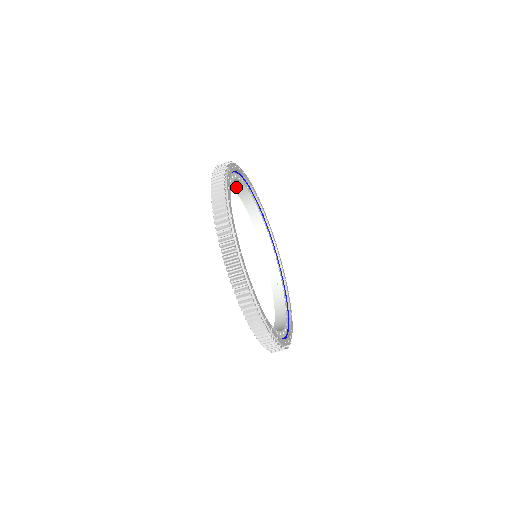
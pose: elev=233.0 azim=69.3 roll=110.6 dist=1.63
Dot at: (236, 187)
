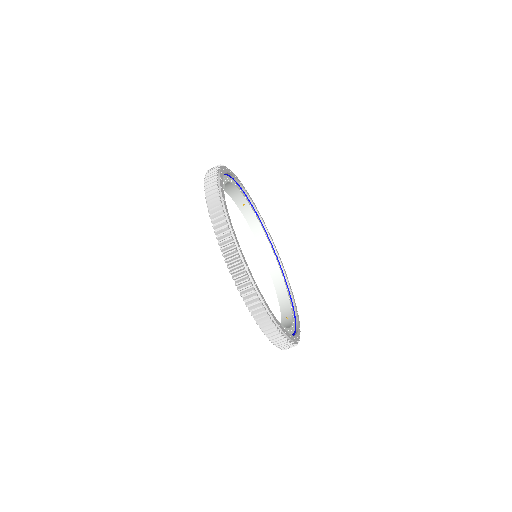
Dot at: (249, 220)
